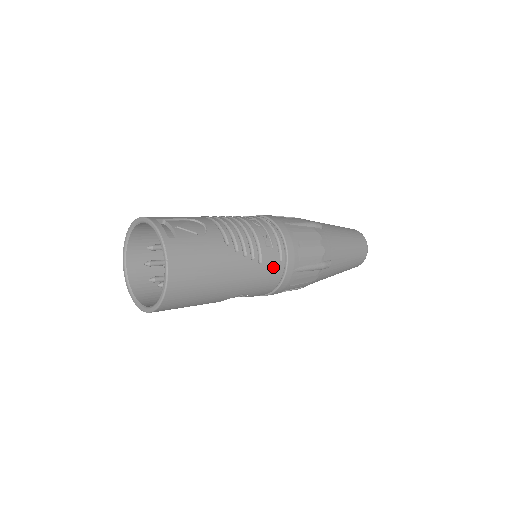
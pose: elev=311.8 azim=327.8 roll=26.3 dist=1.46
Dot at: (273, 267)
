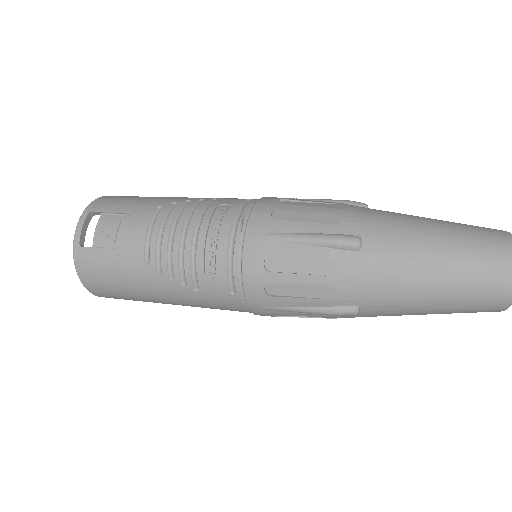
Dot at: (222, 298)
